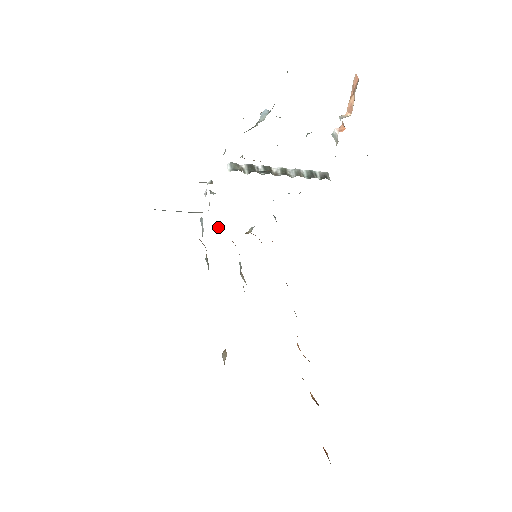
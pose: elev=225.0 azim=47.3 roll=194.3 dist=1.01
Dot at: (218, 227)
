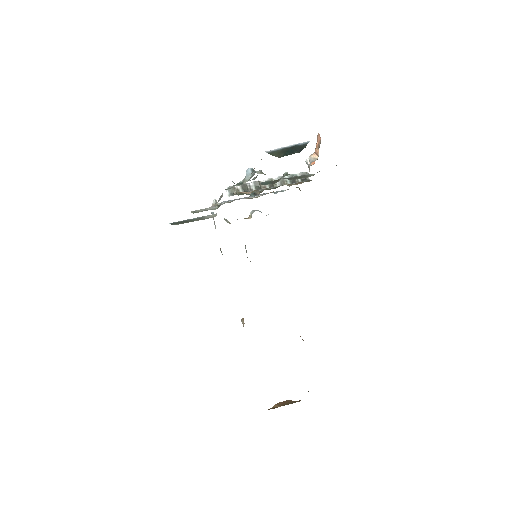
Dot at: (226, 219)
